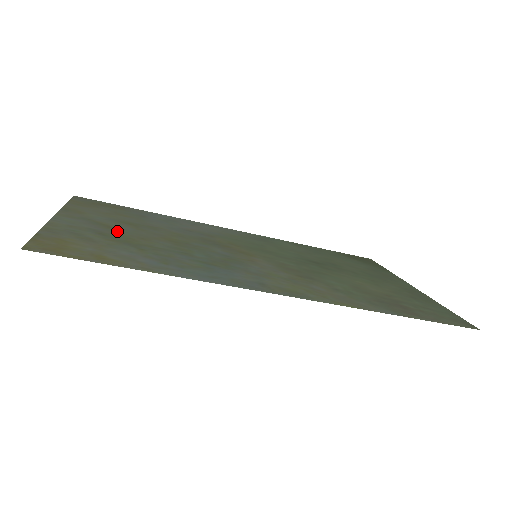
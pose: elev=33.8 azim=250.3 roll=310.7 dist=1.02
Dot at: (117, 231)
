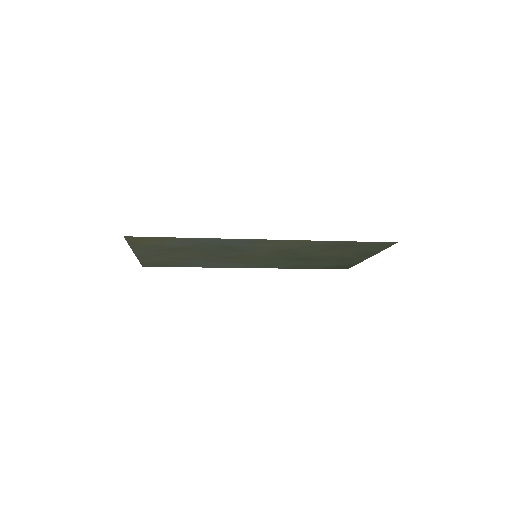
Dot at: (170, 253)
